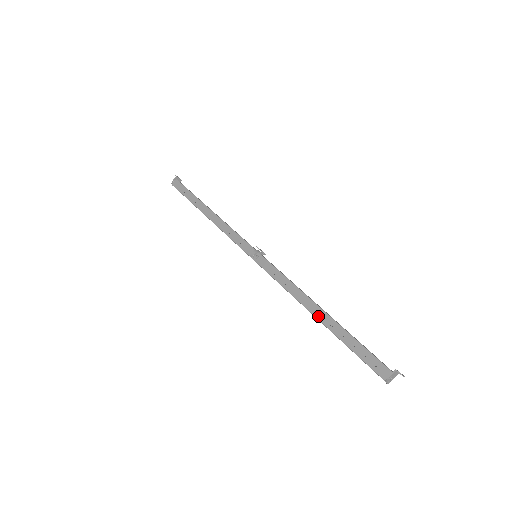
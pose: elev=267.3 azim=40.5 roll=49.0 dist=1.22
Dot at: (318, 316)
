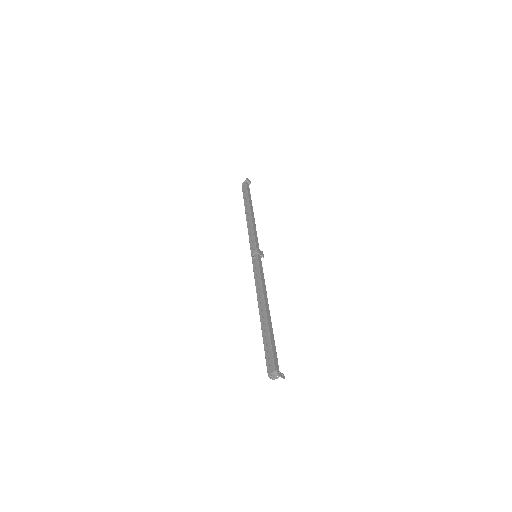
Dot at: (261, 313)
